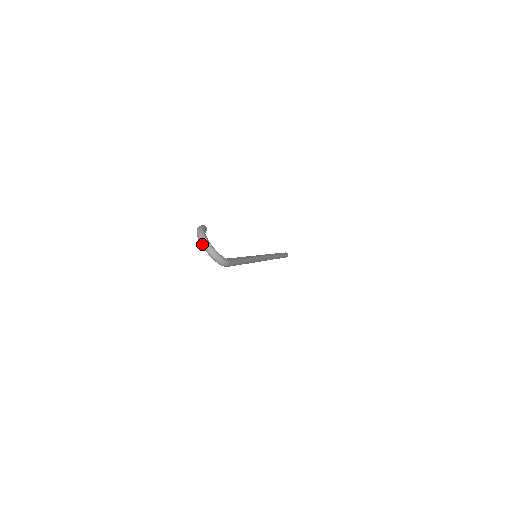
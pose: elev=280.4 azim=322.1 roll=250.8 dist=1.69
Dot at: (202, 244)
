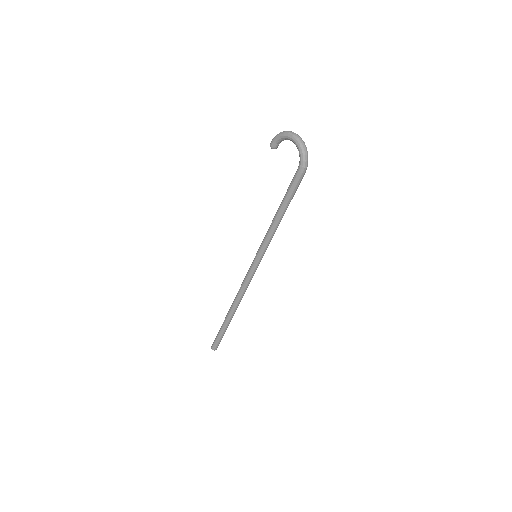
Dot at: (293, 134)
